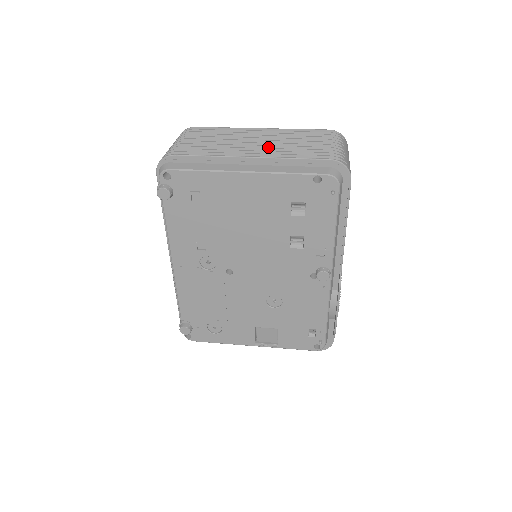
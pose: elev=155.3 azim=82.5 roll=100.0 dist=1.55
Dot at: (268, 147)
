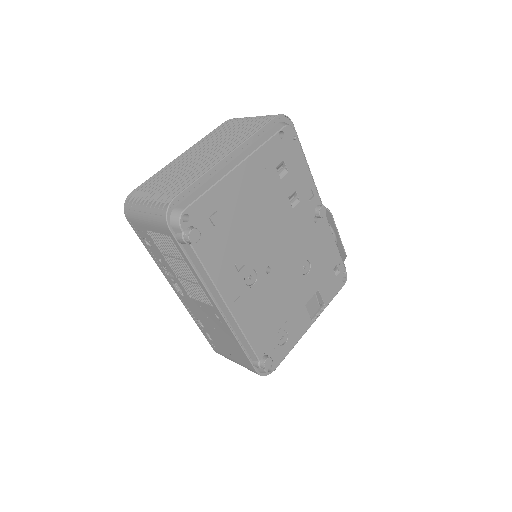
Dot at: (220, 148)
